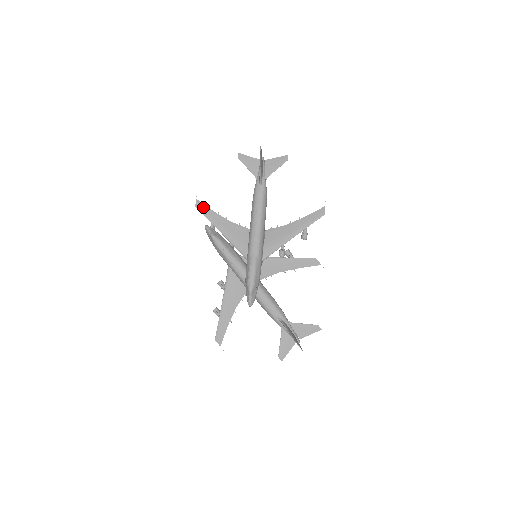
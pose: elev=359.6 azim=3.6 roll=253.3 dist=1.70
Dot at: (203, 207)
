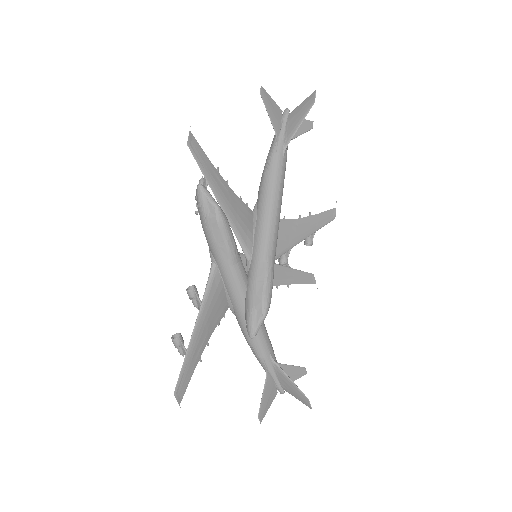
Dot at: (199, 150)
